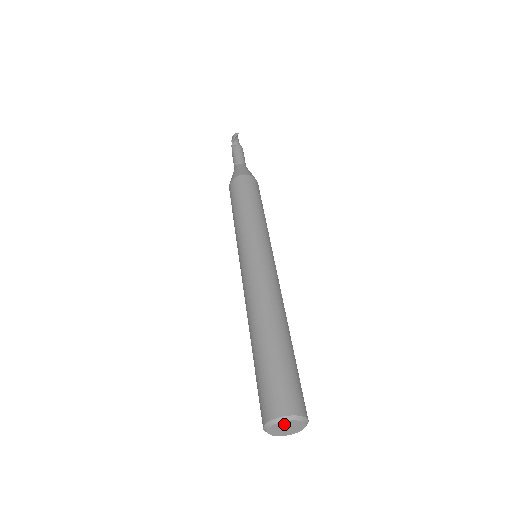
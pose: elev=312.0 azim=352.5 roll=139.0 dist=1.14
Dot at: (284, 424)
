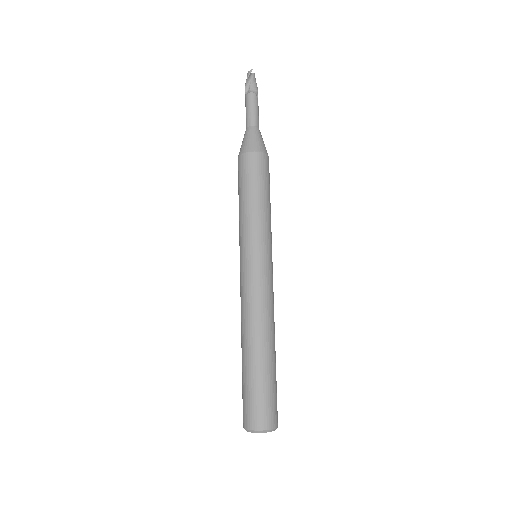
Dot at: occluded
